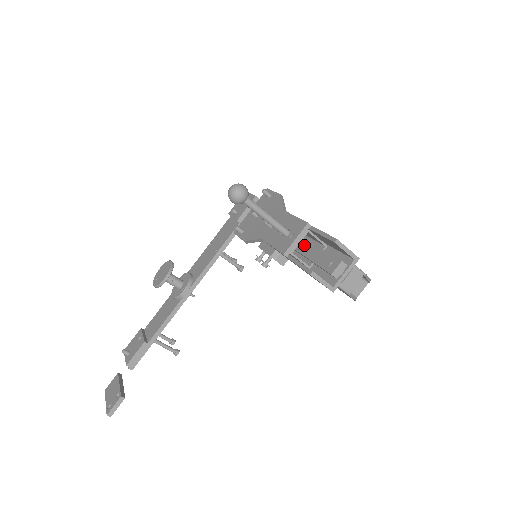
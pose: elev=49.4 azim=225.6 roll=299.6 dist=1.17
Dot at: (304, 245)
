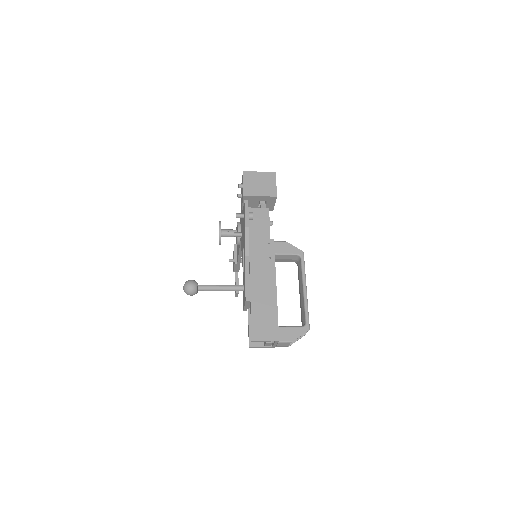
Dot at: occluded
